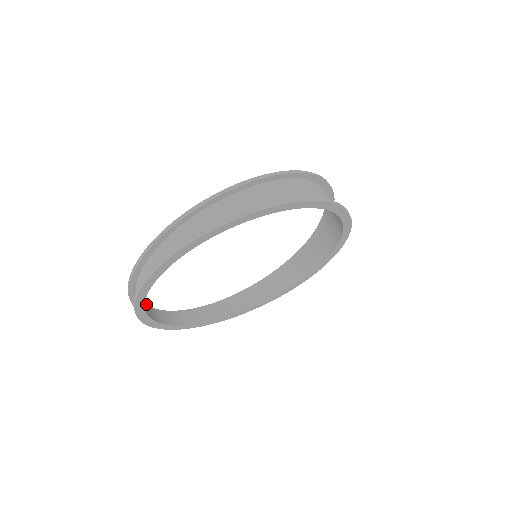
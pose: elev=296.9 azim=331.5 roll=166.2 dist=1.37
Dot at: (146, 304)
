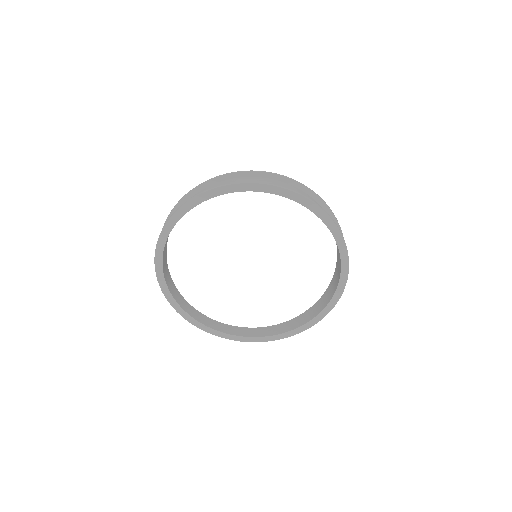
Dot at: (219, 322)
